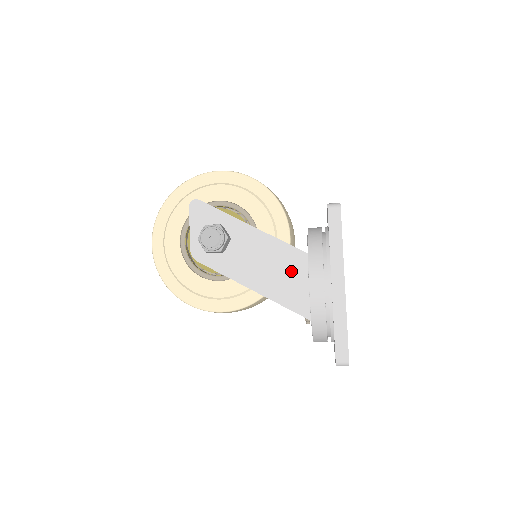
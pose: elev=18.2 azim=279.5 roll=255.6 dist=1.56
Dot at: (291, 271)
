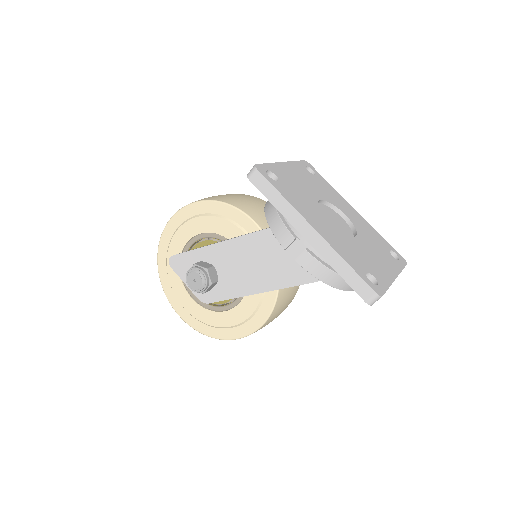
Dot at: (274, 252)
